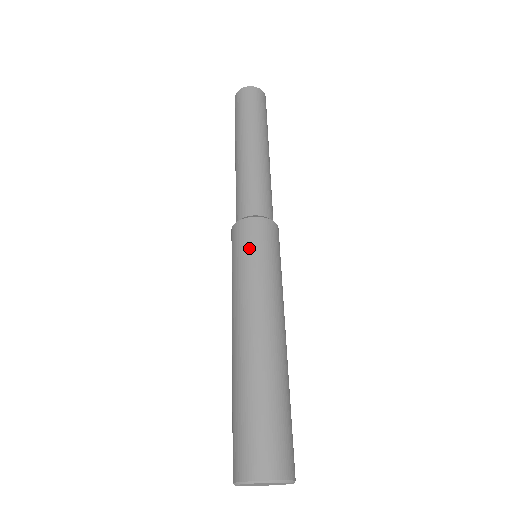
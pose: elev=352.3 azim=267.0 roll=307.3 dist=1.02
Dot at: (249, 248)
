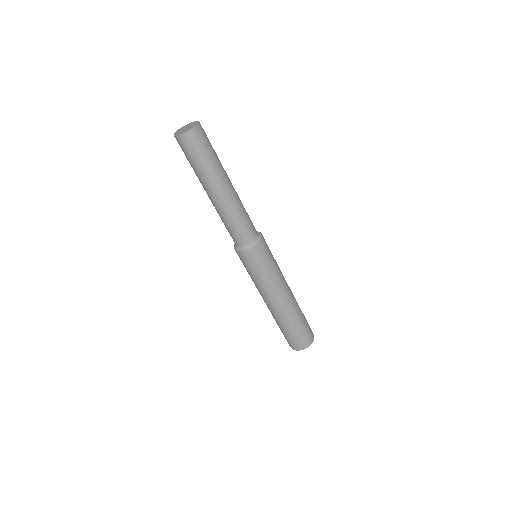
Dot at: (264, 263)
